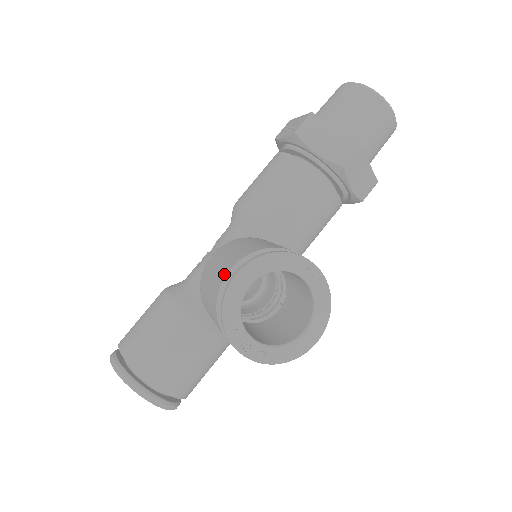
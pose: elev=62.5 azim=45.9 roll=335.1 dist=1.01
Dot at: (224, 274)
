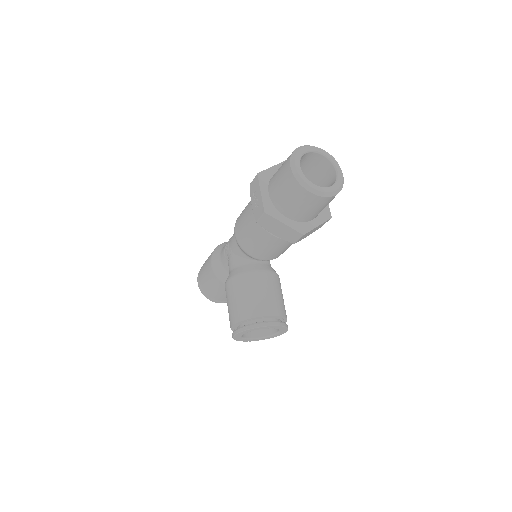
Dot at: (231, 324)
